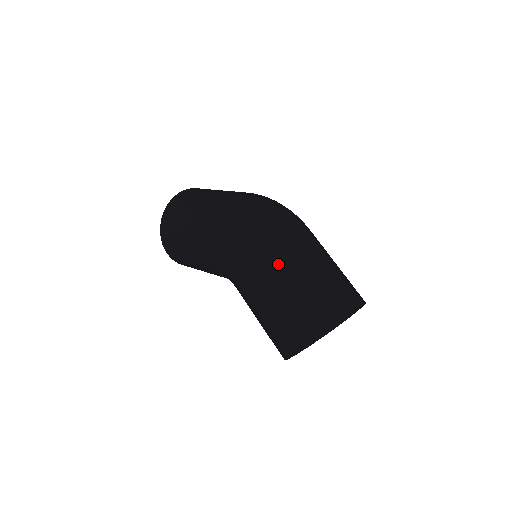
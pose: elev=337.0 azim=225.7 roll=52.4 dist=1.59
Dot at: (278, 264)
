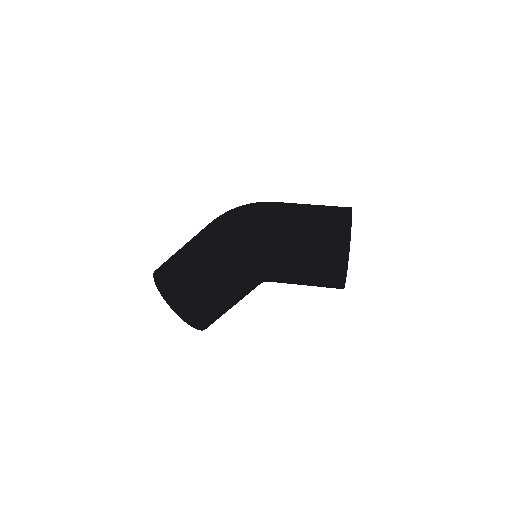
Dot at: (288, 211)
